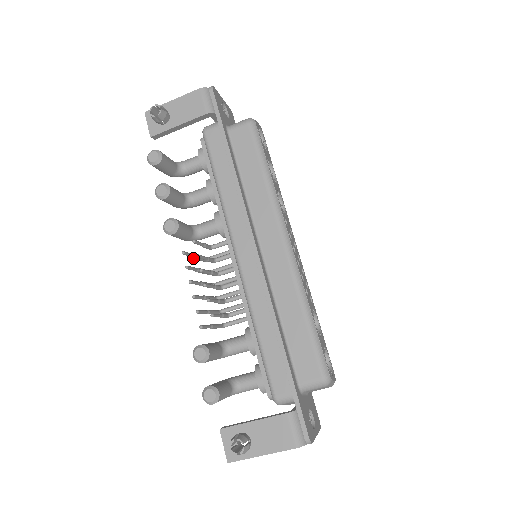
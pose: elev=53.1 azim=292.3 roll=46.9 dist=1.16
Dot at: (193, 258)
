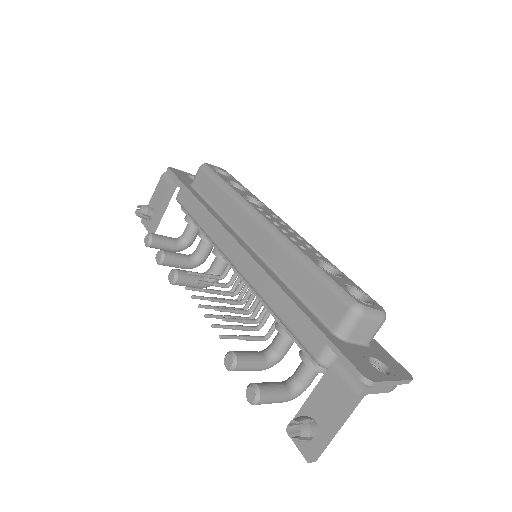
Dot at: occluded
